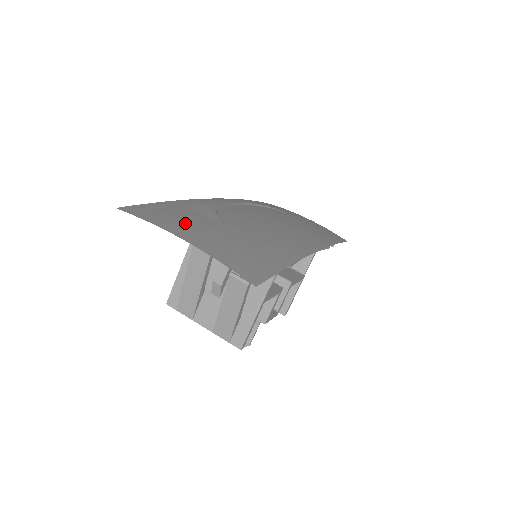
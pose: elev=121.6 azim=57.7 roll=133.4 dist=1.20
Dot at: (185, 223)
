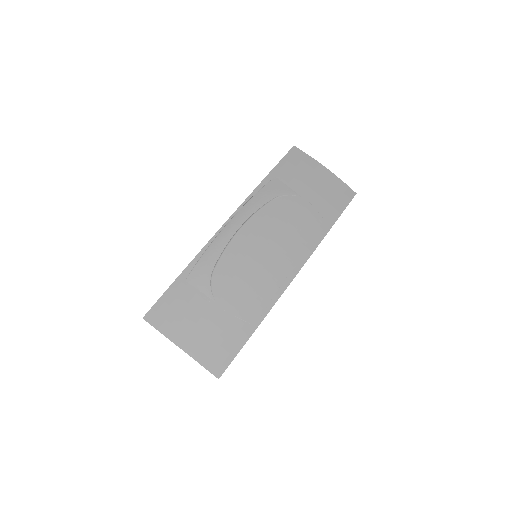
Dot at: (184, 320)
